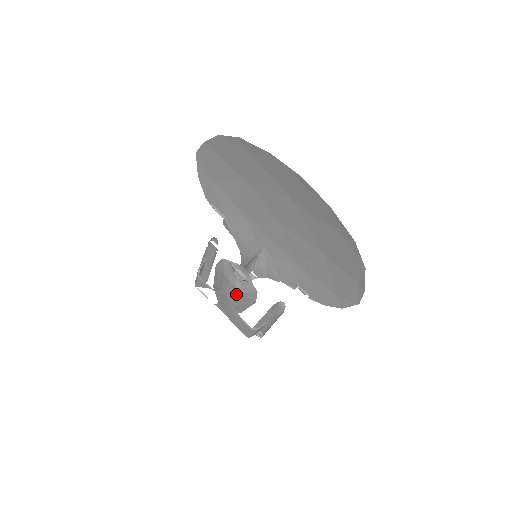
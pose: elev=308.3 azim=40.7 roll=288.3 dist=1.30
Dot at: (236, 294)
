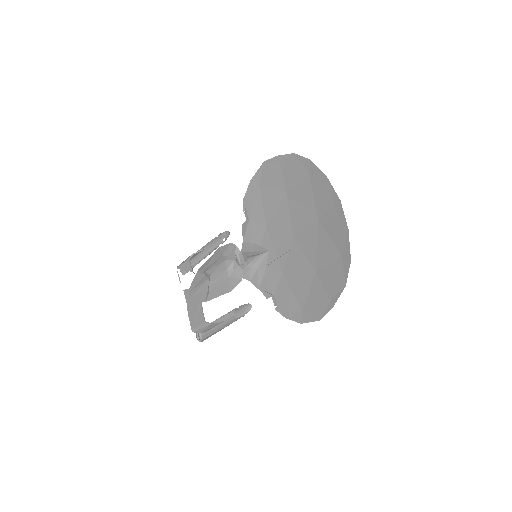
Dot at: (221, 276)
